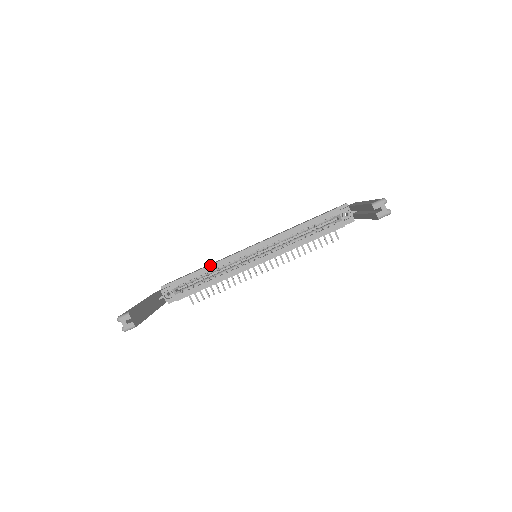
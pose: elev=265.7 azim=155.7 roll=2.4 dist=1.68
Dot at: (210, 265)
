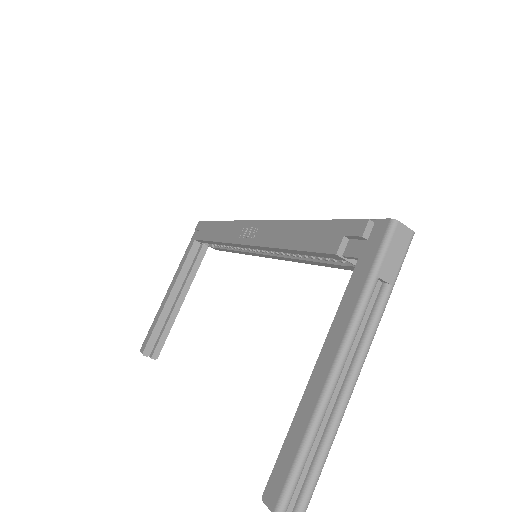
Dot at: (216, 242)
